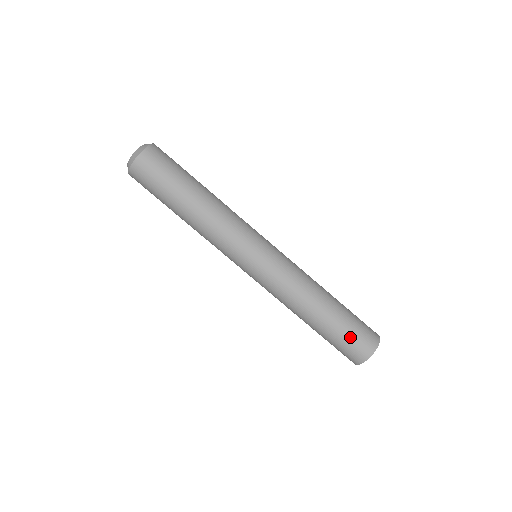
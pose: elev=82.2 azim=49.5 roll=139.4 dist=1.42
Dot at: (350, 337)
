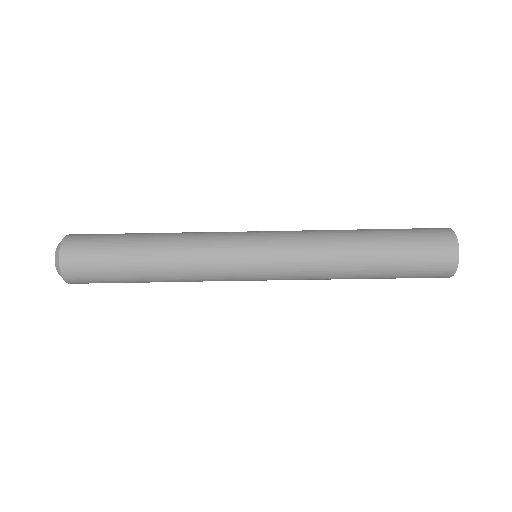
Dot at: (420, 252)
